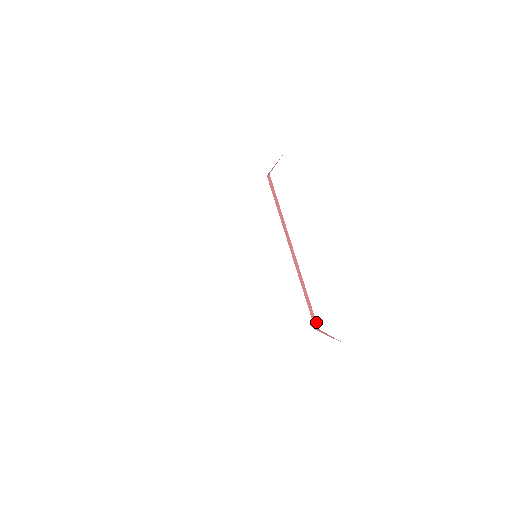
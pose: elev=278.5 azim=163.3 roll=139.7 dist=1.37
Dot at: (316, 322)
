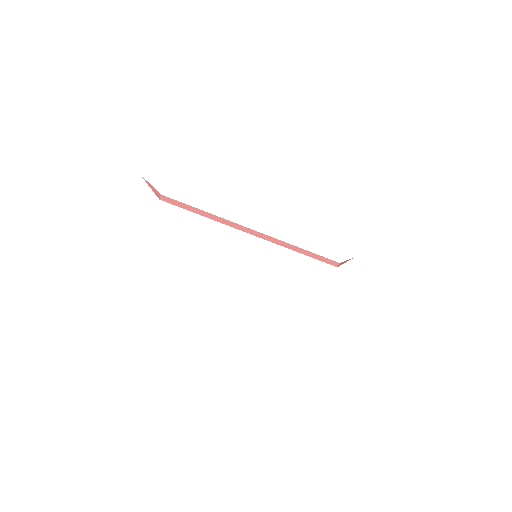
Dot at: (332, 261)
